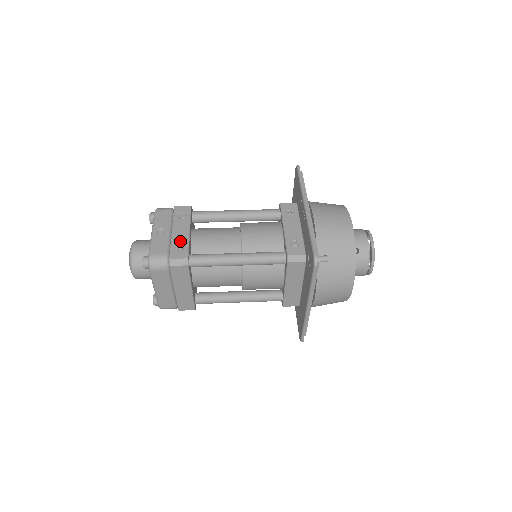
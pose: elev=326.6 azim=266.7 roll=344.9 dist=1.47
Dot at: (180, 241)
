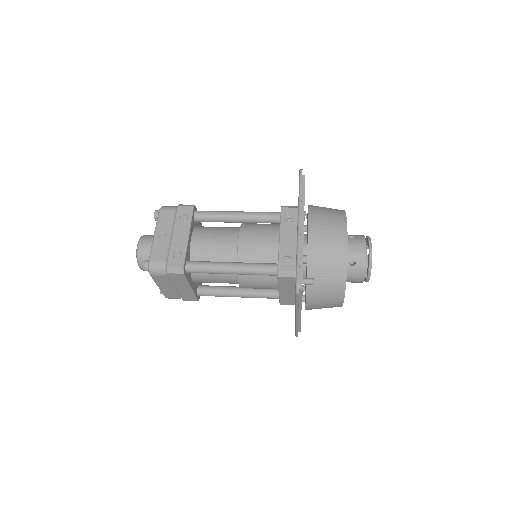
Dot at: (178, 247)
